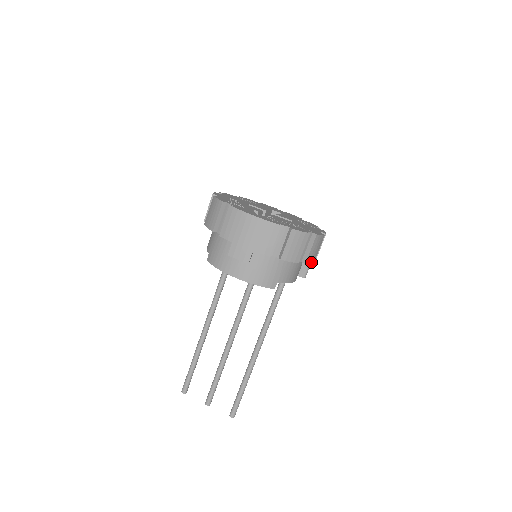
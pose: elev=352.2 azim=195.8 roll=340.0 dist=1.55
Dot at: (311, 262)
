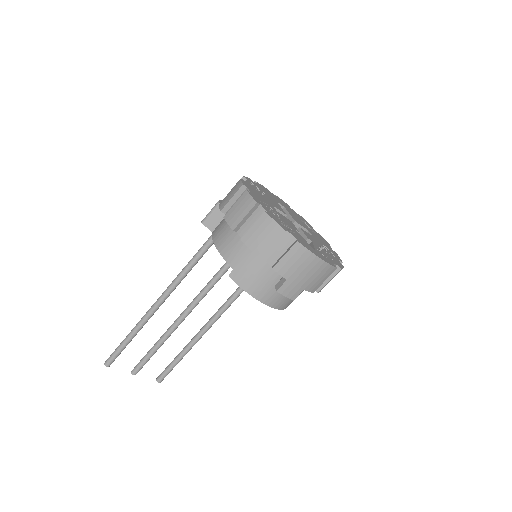
Dot at: occluded
